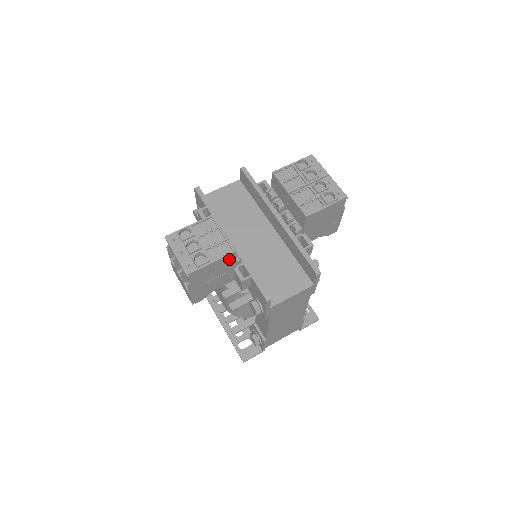
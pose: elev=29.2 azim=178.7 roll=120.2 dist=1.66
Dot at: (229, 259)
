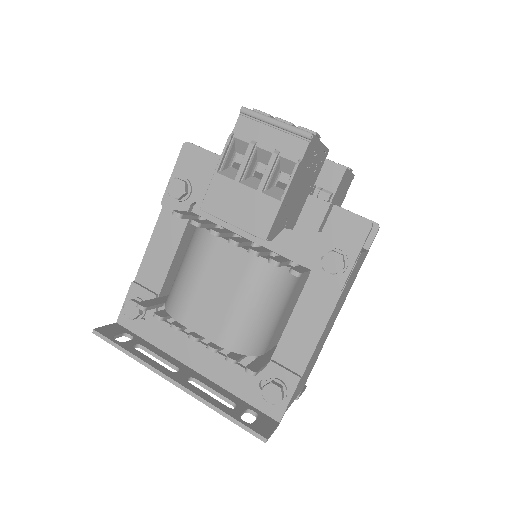
Dot at: (321, 161)
